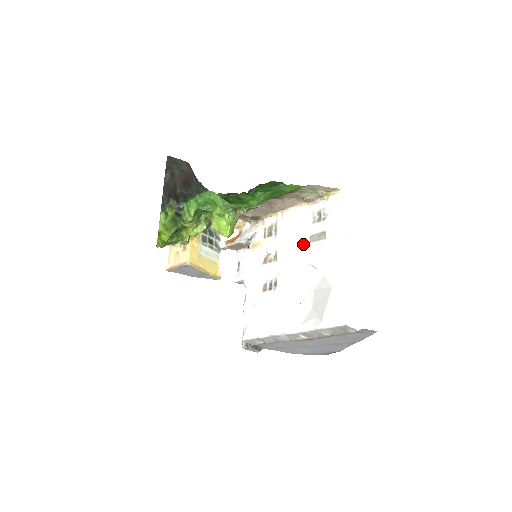
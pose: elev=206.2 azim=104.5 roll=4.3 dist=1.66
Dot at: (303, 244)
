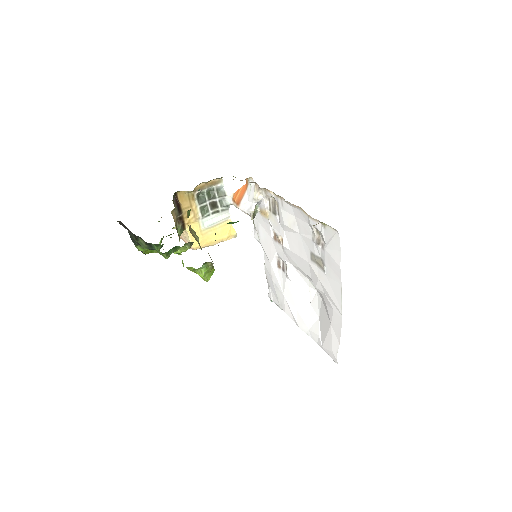
Dot at: (305, 255)
